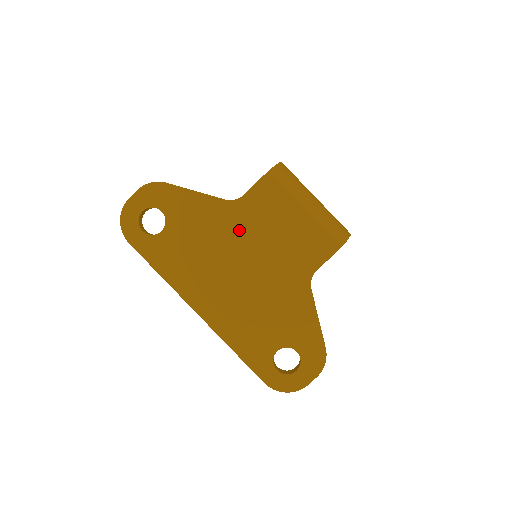
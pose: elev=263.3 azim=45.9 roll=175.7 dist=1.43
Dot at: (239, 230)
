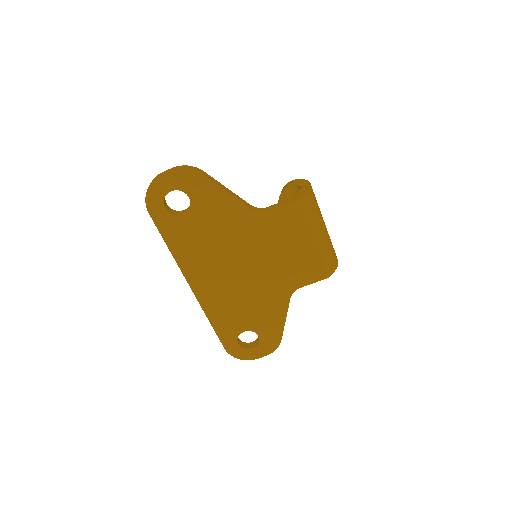
Dot at: (252, 237)
